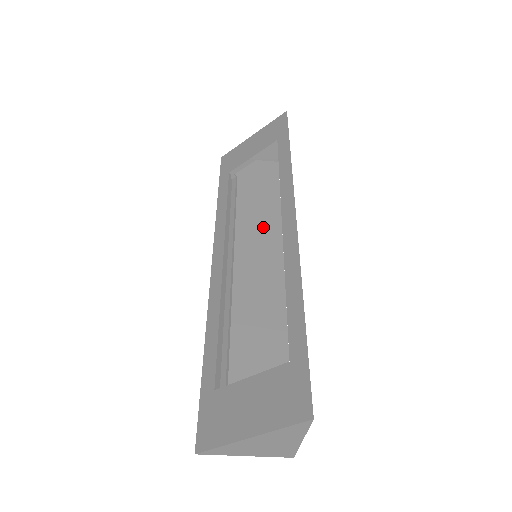
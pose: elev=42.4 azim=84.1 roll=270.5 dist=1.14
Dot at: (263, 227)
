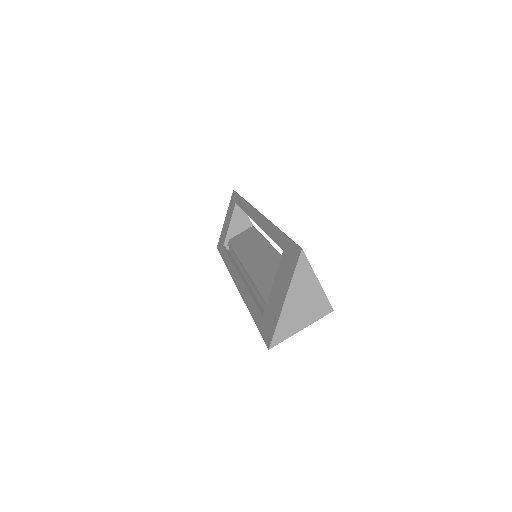
Dot at: (258, 251)
